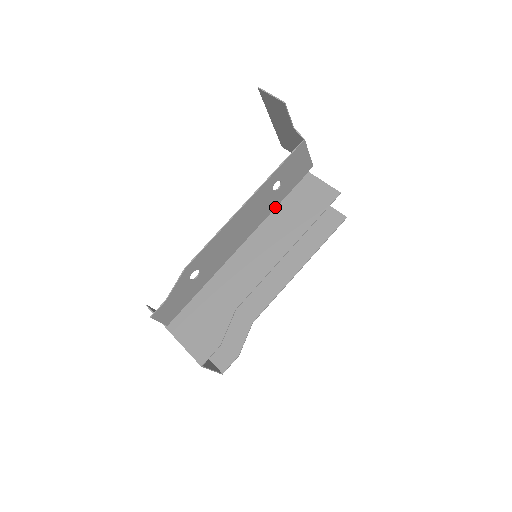
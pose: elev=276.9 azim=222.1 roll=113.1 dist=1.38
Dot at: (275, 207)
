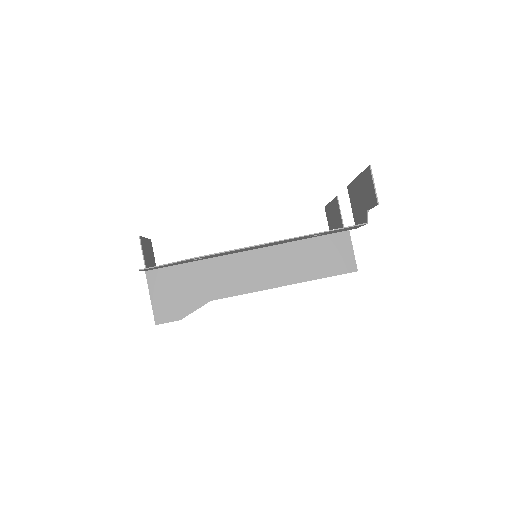
Dot at: (301, 239)
